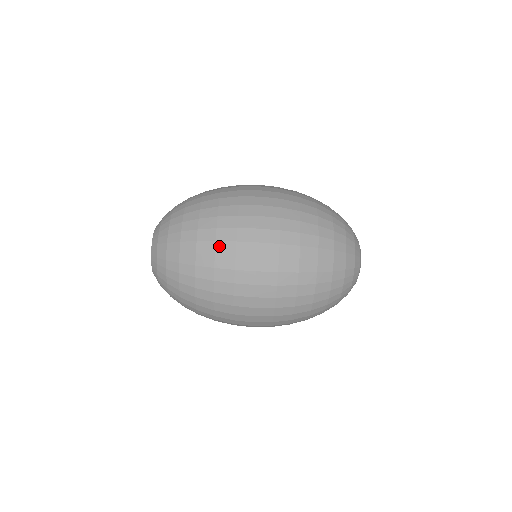
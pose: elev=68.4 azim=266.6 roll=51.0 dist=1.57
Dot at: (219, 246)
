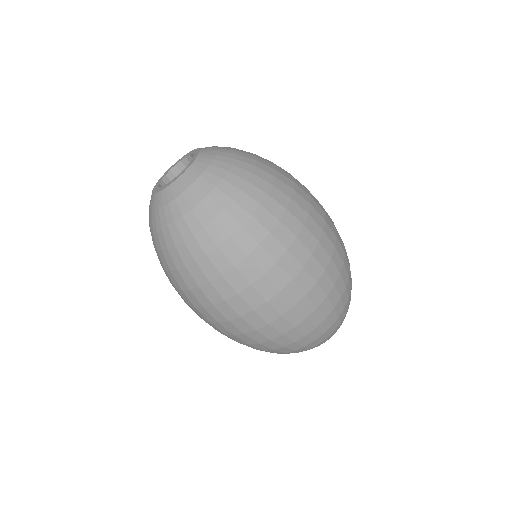
Dot at: (279, 228)
